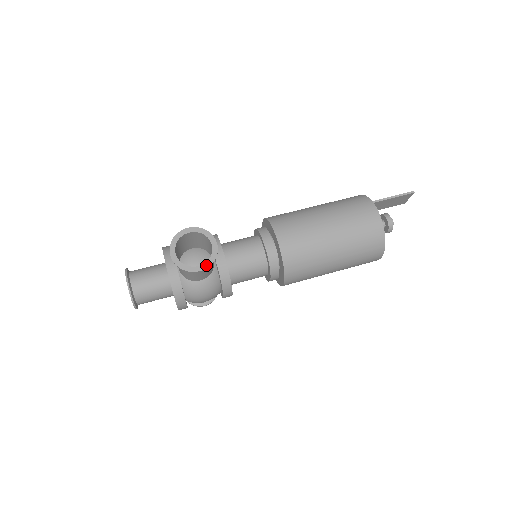
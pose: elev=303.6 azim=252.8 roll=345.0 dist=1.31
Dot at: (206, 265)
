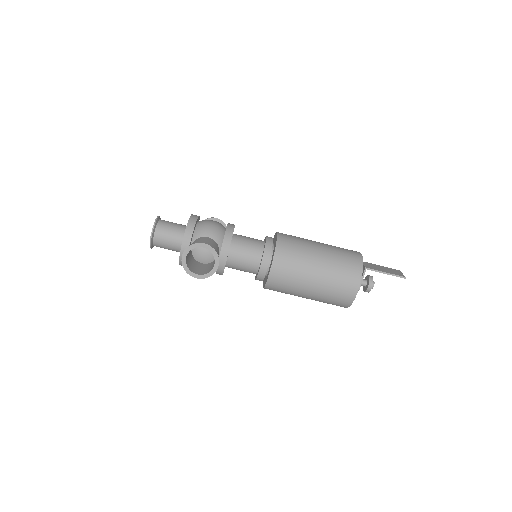
Dot at: (203, 276)
